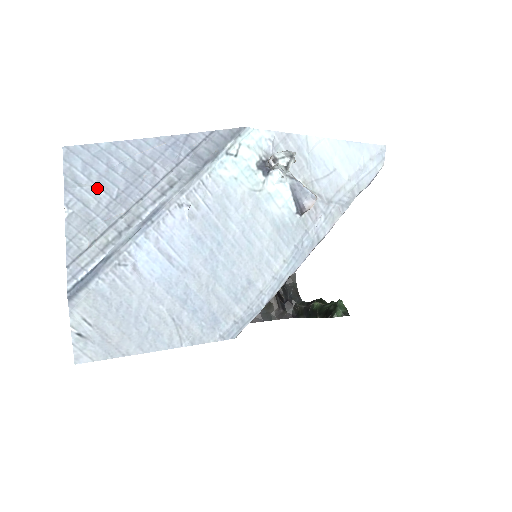
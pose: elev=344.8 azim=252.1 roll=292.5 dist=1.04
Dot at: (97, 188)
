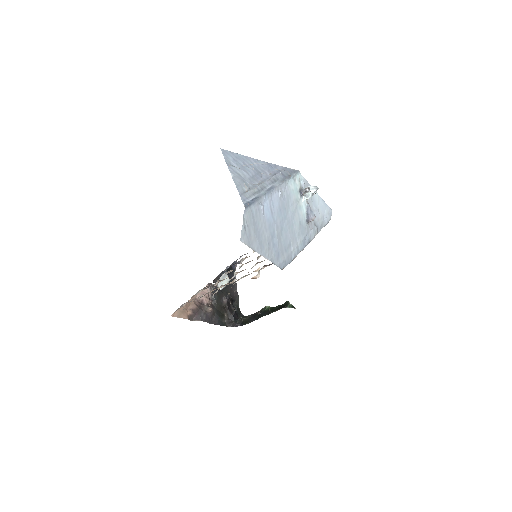
Dot at: (242, 170)
